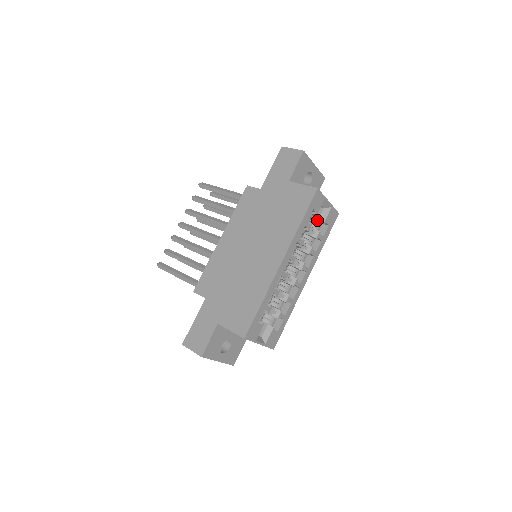
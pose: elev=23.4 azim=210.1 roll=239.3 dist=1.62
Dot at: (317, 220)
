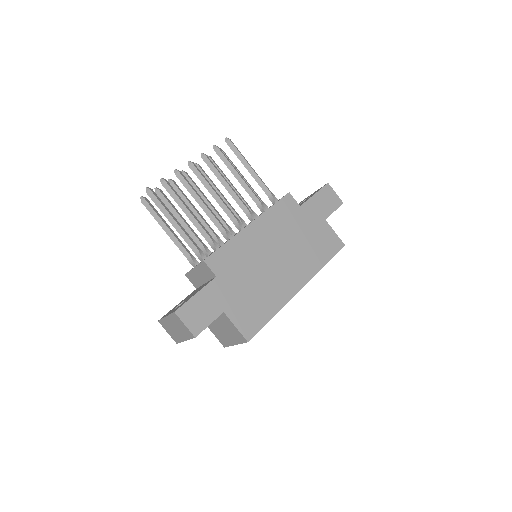
Dot at: occluded
